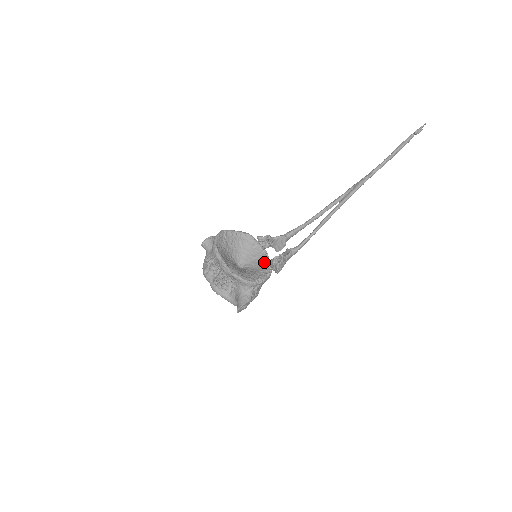
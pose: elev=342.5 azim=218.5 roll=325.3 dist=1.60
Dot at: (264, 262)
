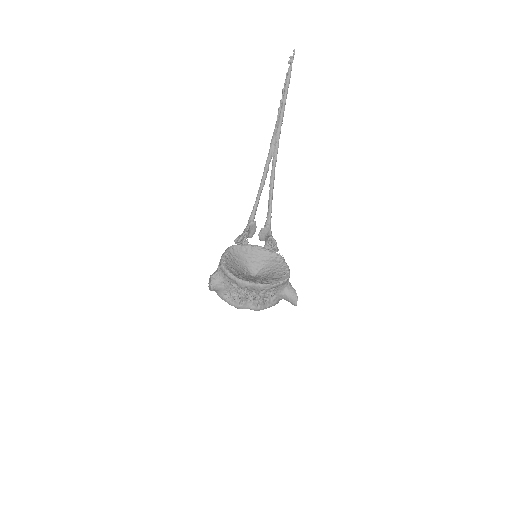
Dot at: (267, 254)
